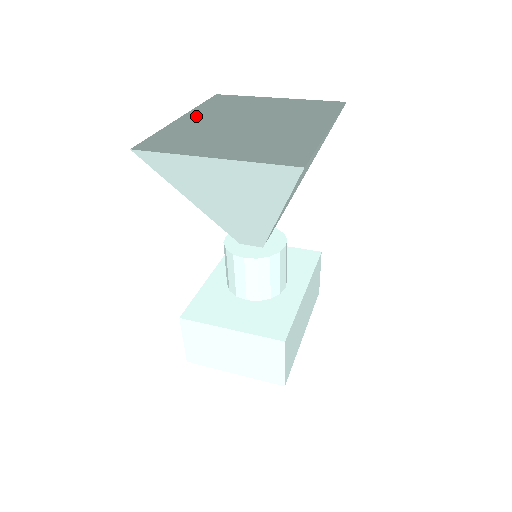
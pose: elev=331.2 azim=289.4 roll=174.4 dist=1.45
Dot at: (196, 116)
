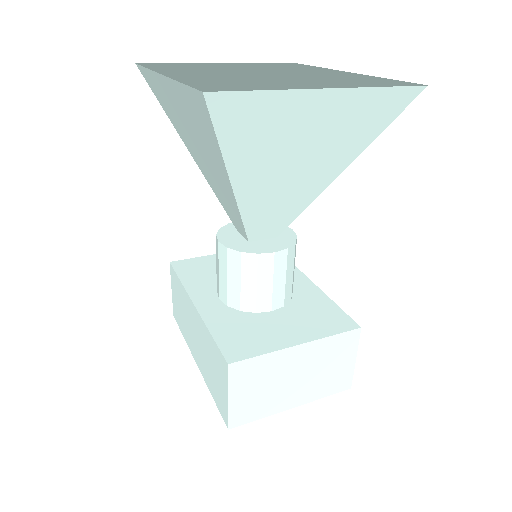
Dot at: (156, 80)
